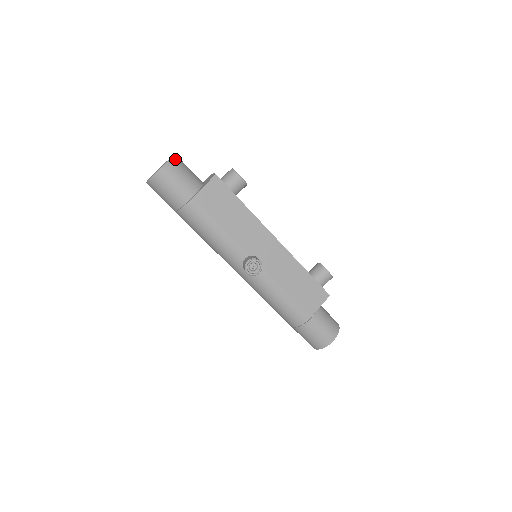
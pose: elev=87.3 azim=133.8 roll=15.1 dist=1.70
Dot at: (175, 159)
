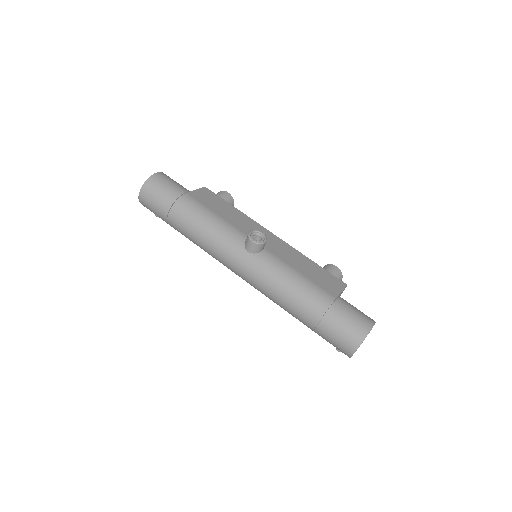
Dot at: occluded
